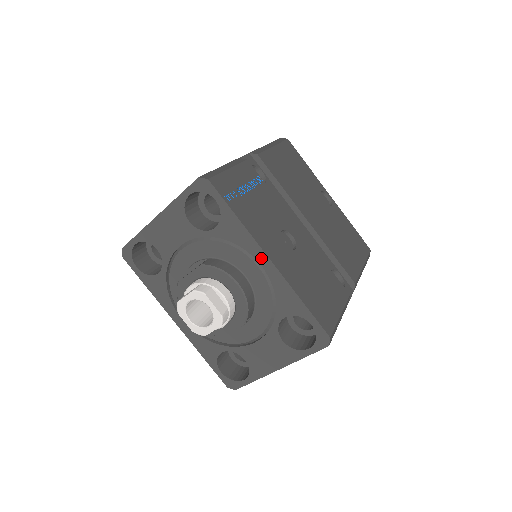
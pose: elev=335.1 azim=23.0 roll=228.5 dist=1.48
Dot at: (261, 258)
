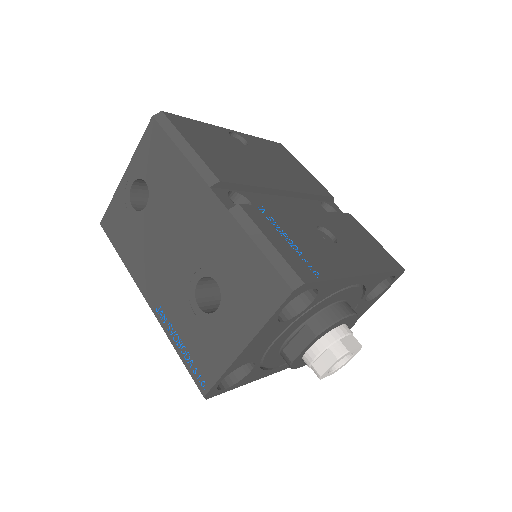
Dot at: (356, 281)
